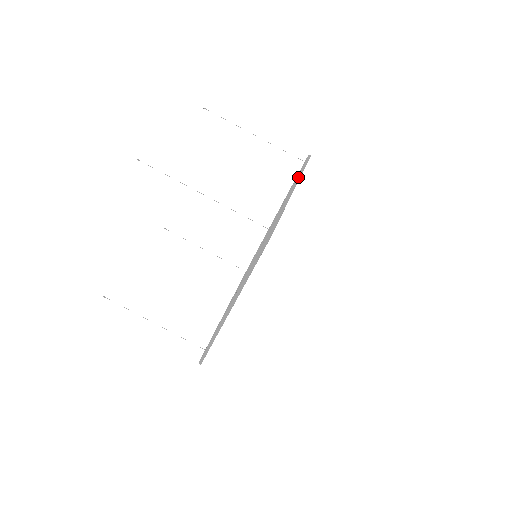
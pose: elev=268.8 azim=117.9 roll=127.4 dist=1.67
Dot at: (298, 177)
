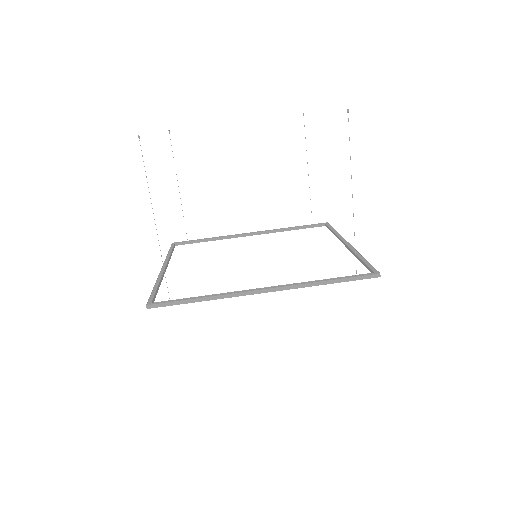
Dot at: (303, 285)
